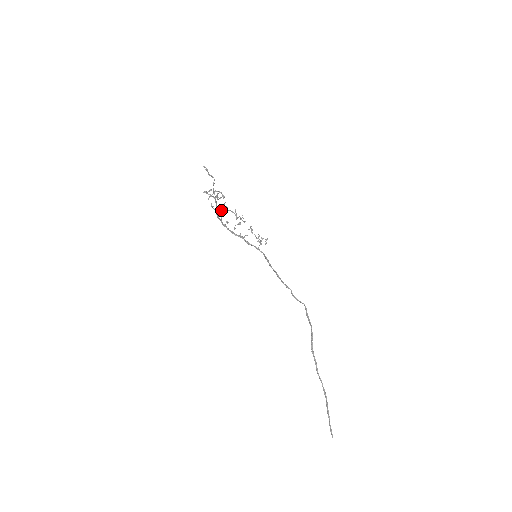
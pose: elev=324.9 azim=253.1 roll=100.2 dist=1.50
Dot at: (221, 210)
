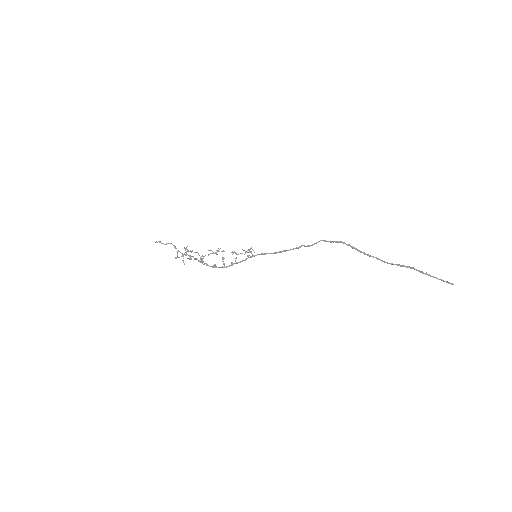
Dot at: occluded
